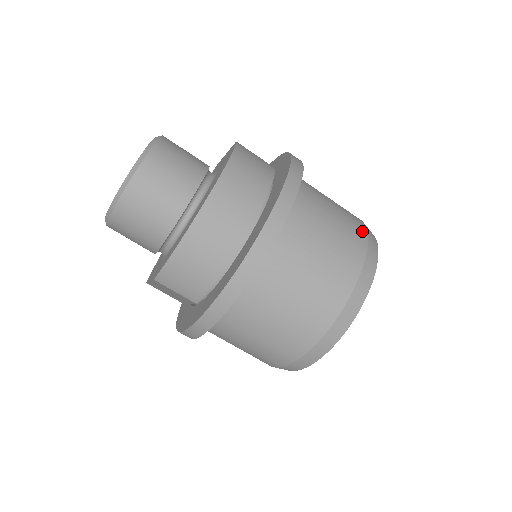
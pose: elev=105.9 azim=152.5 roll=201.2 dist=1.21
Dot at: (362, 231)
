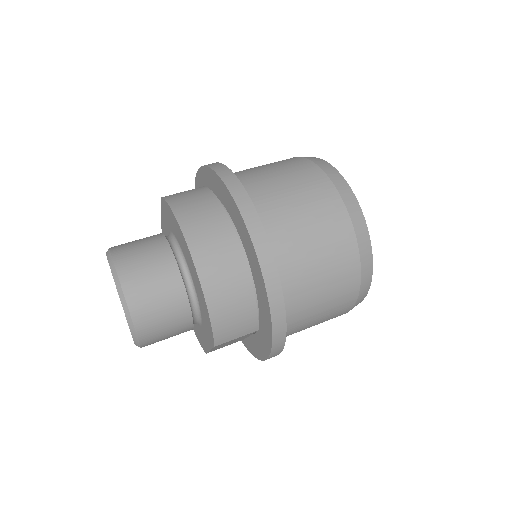
Dot at: (307, 164)
